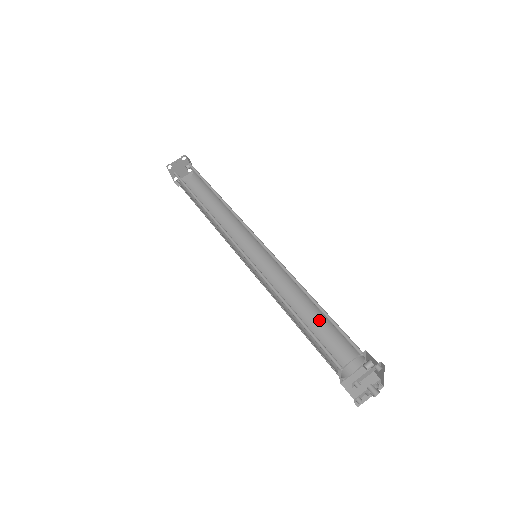
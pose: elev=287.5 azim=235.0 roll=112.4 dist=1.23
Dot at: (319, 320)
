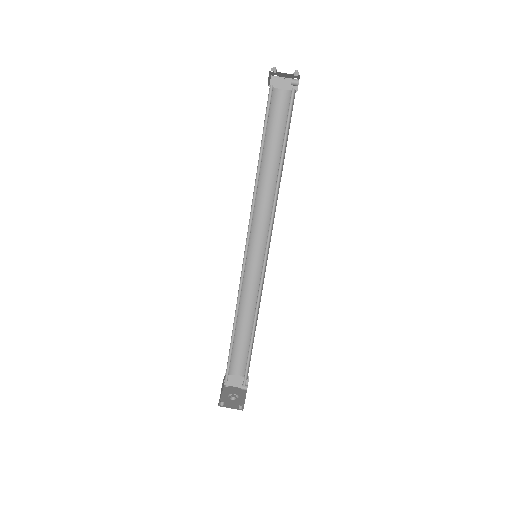
Dot at: (250, 333)
